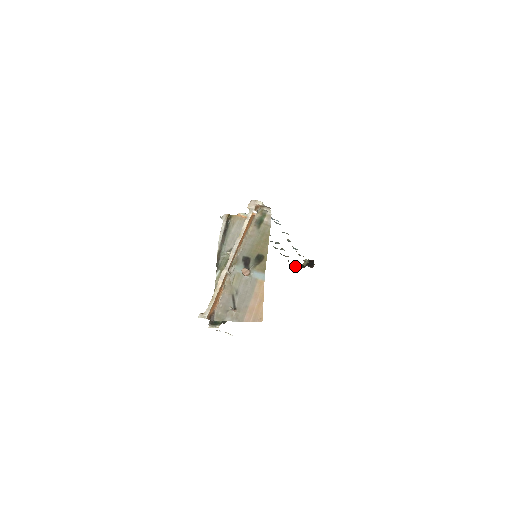
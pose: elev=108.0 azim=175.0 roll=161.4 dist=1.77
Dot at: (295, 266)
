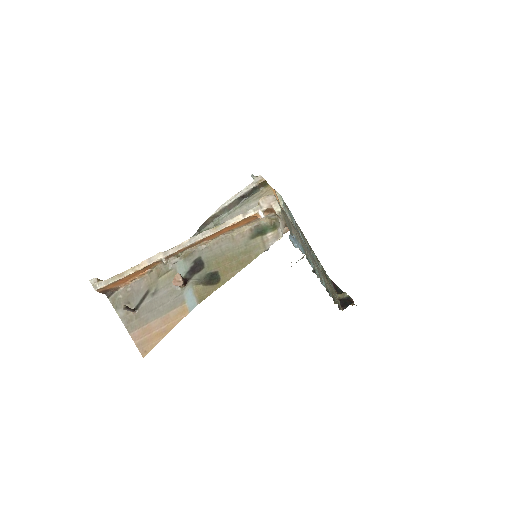
Dot at: (333, 286)
